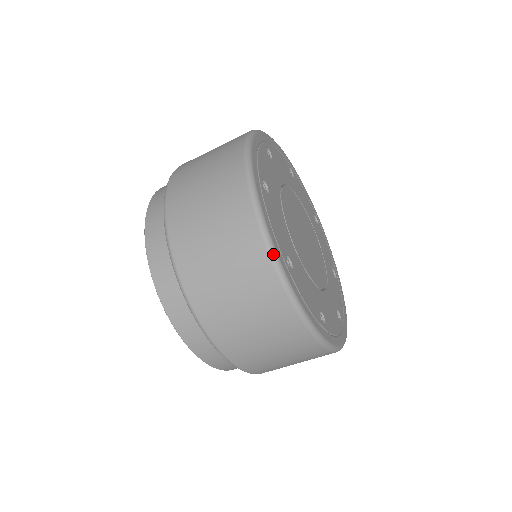
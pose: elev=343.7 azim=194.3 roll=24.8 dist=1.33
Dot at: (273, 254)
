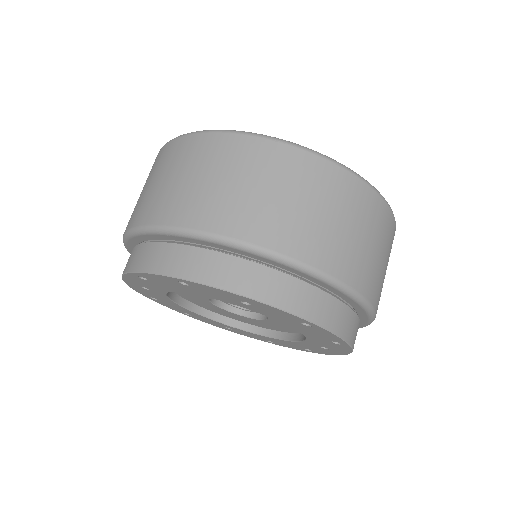
Dot at: (180, 136)
